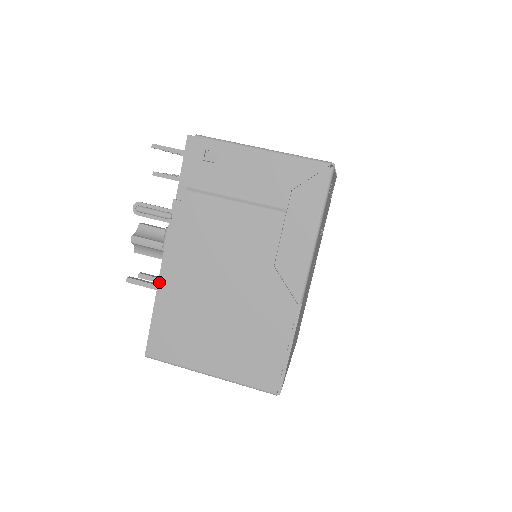
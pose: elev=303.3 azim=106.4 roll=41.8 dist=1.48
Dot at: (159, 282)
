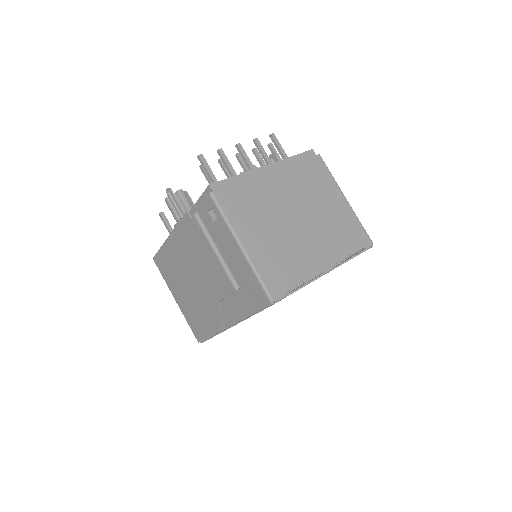
Dot at: (167, 239)
